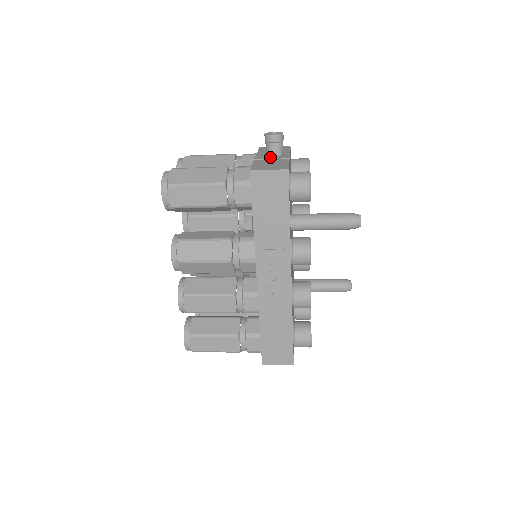
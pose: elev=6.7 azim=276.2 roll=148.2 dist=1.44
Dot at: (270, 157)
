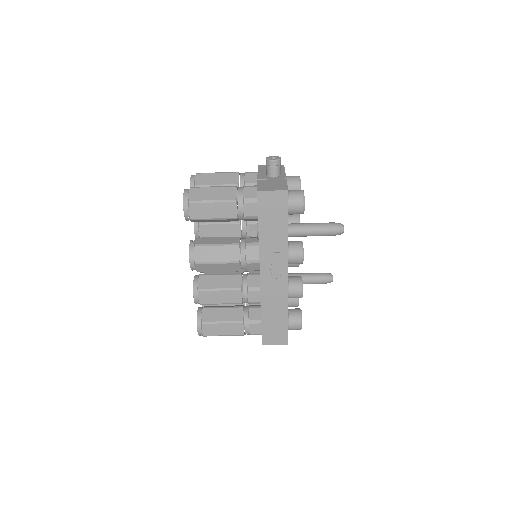
Dot at: (270, 177)
